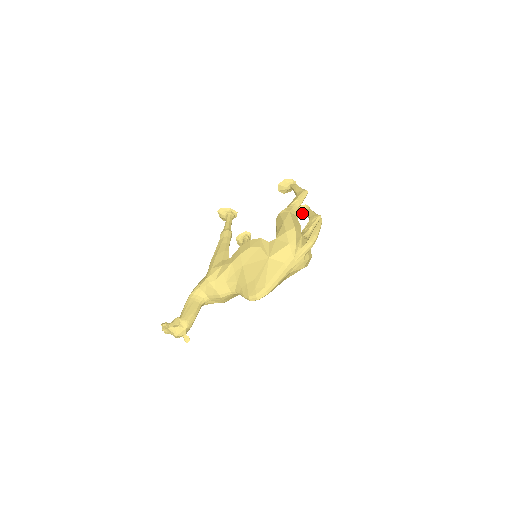
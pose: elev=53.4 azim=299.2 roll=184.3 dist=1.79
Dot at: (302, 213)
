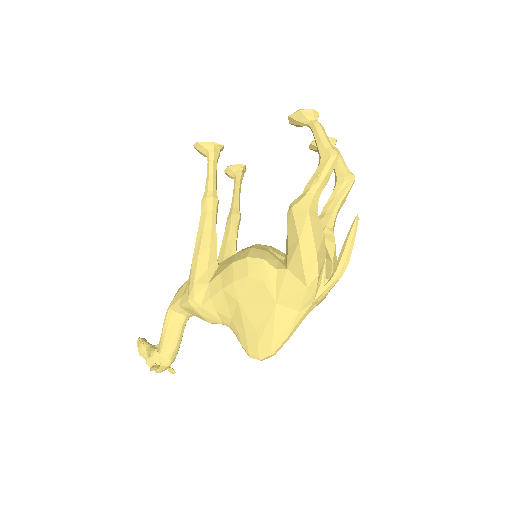
Dot at: occluded
